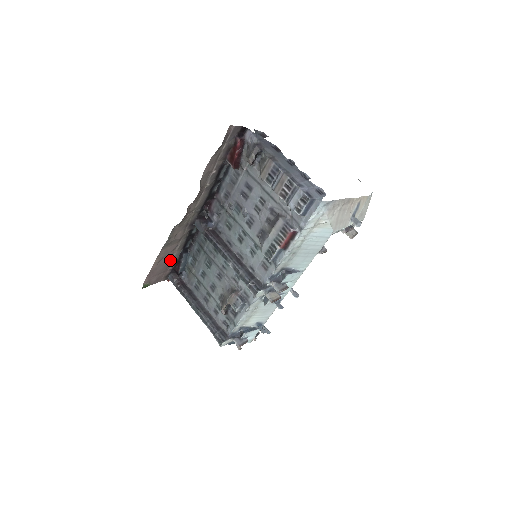
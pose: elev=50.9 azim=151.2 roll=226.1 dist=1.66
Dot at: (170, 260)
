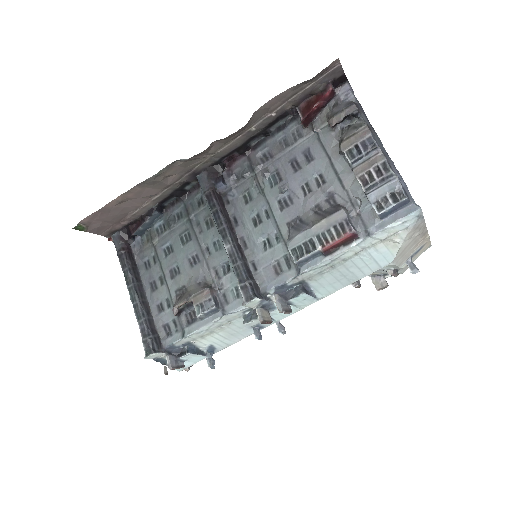
Dot at: (133, 210)
